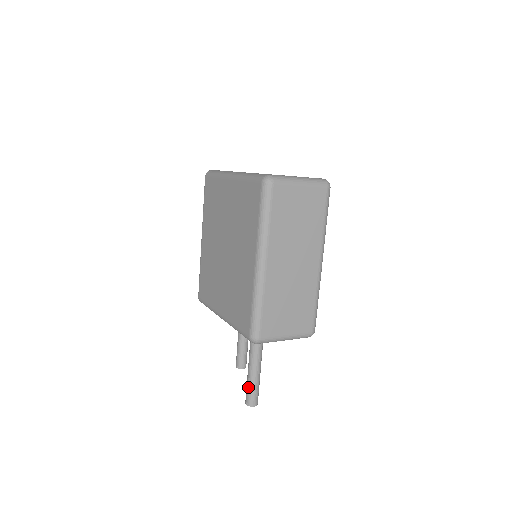
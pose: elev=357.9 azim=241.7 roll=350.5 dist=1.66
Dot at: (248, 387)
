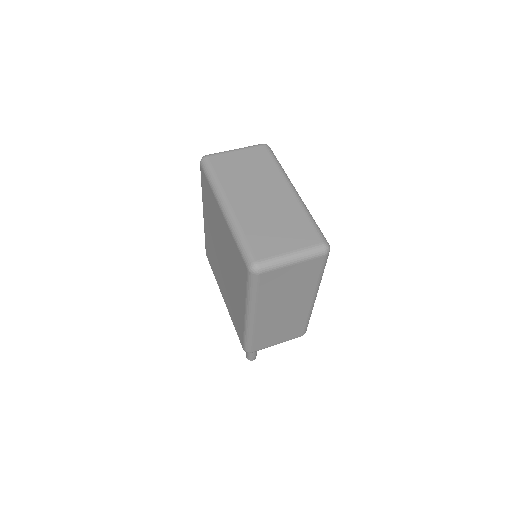
Dot at: occluded
